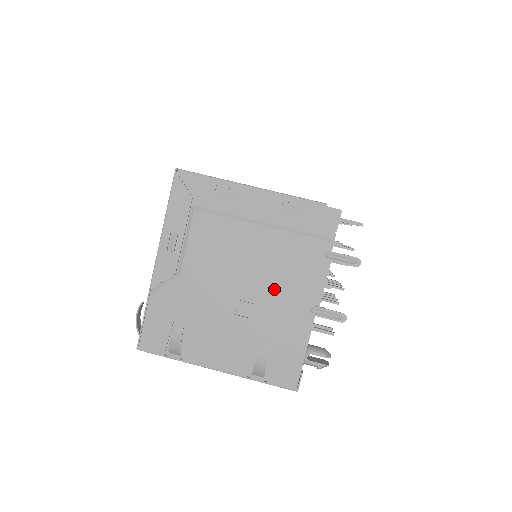
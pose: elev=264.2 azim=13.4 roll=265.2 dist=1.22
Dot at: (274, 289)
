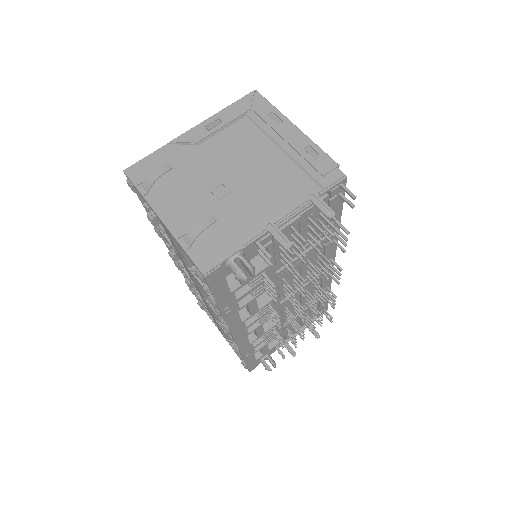
Dot at: (254, 193)
